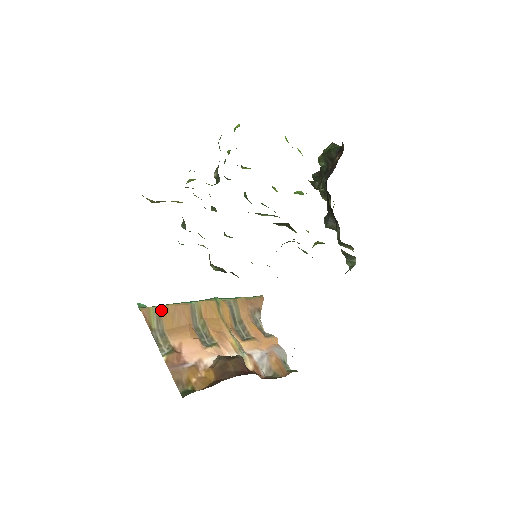
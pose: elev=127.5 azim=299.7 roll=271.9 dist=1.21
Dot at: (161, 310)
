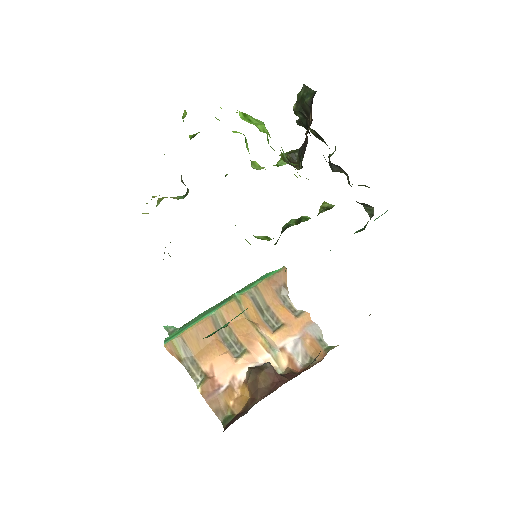
Dot at: (184, 338)
